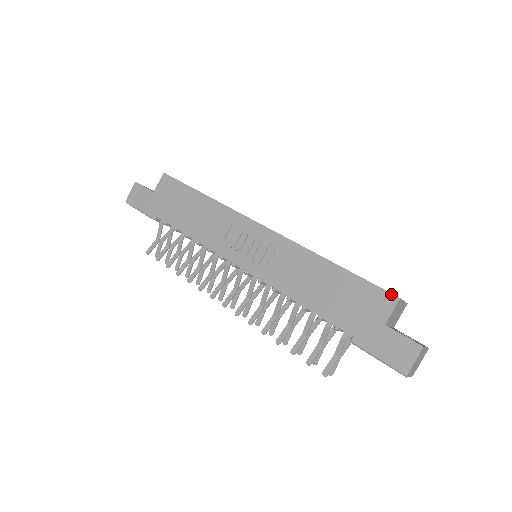
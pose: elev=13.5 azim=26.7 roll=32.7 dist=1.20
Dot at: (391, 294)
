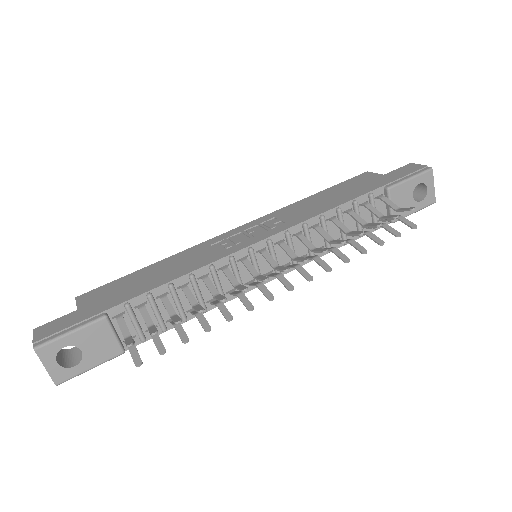
Dot at: (361, 174)
